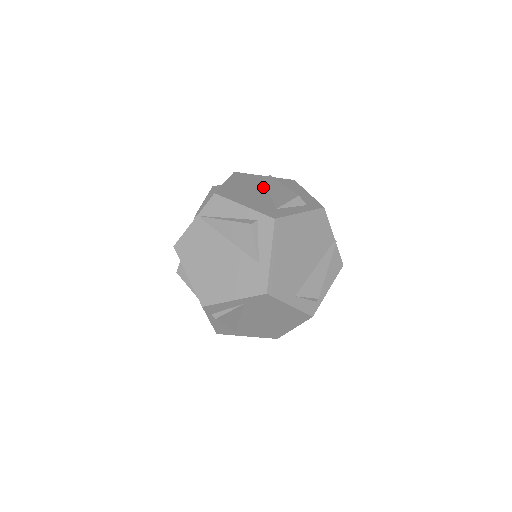
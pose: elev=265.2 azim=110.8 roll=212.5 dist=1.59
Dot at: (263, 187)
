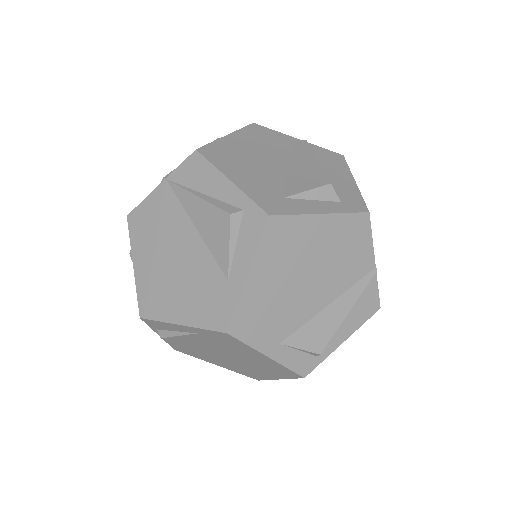
Dot at: (284, 156)
